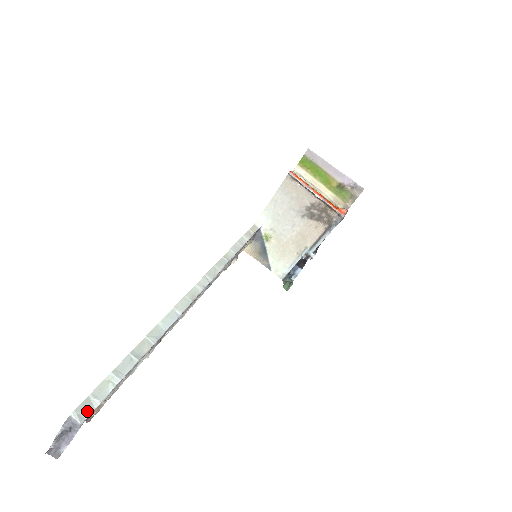
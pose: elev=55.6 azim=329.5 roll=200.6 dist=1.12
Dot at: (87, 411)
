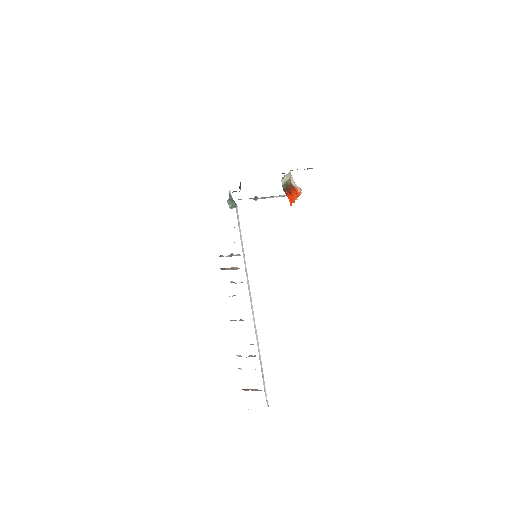
Dot at: occluded
